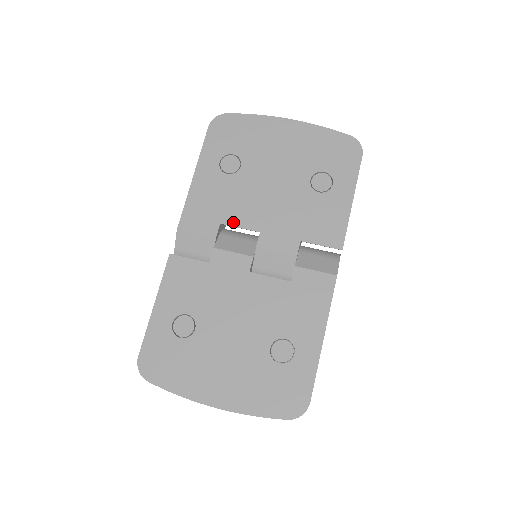
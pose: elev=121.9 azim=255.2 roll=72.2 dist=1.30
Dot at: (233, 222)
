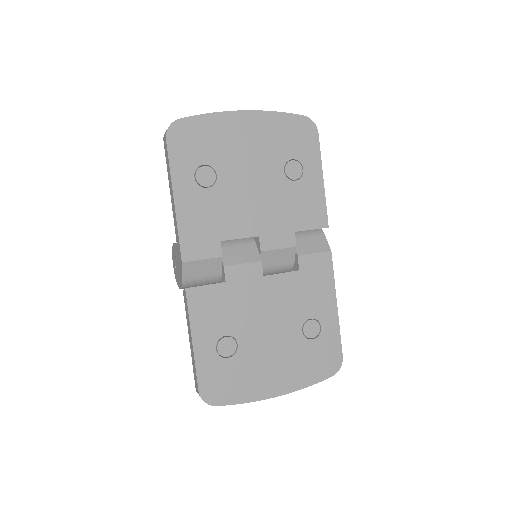
Dot at: (232, 235)
